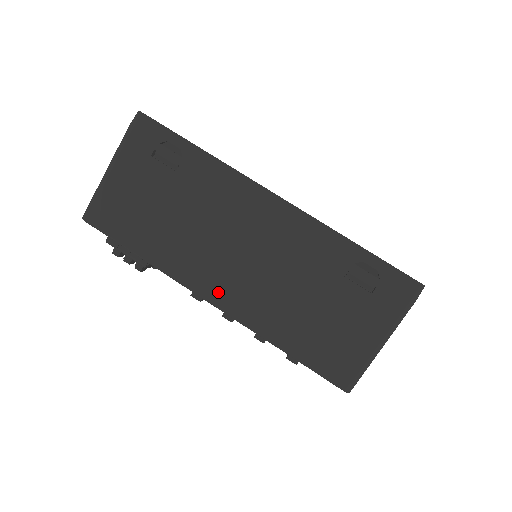
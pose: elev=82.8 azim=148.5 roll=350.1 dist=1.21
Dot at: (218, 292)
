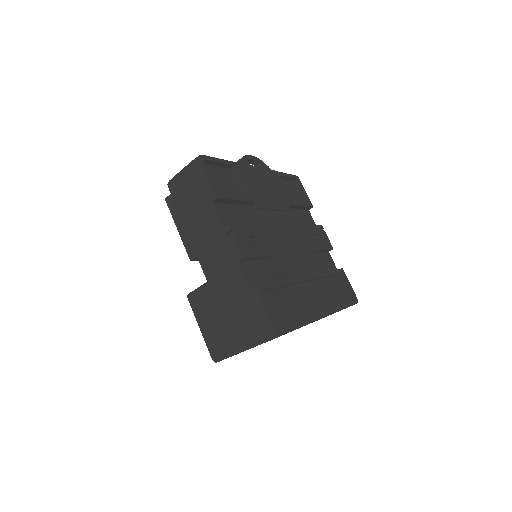
Dot at: occluded
